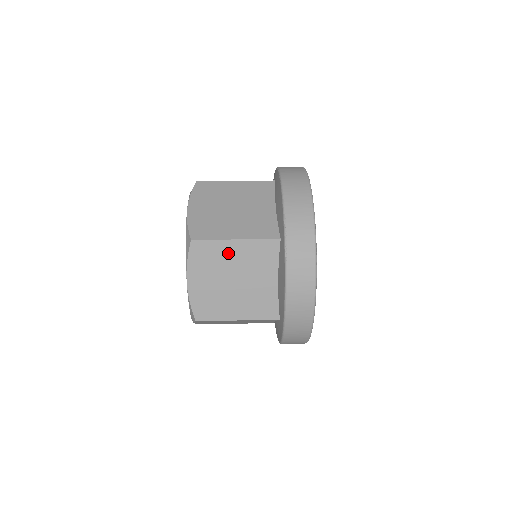
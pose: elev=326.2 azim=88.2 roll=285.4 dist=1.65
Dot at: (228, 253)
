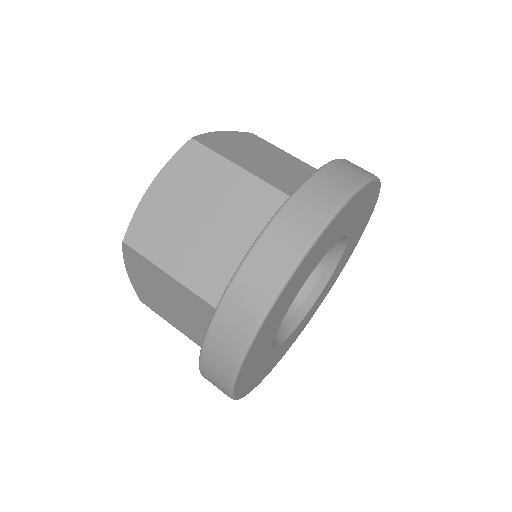
Dot at: (220, 178)
